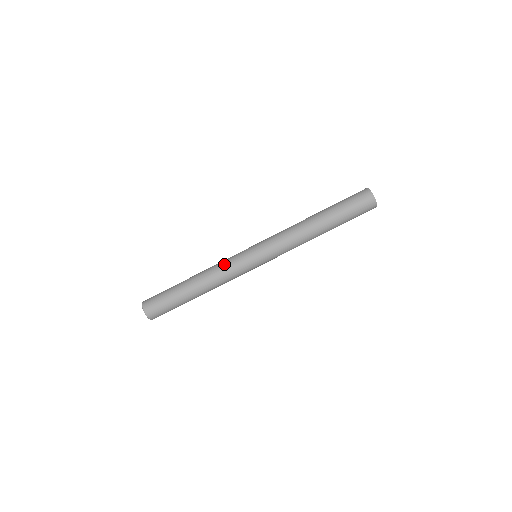
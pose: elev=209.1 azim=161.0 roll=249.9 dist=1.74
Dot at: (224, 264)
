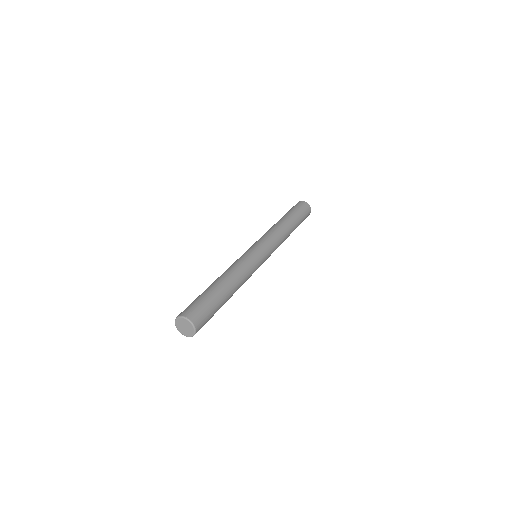
Dot at: (238, 261)
